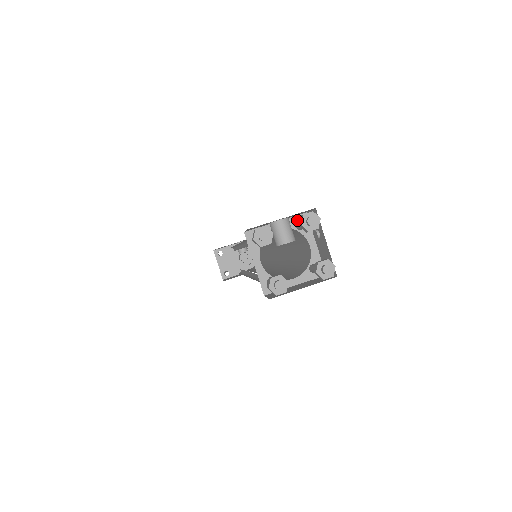
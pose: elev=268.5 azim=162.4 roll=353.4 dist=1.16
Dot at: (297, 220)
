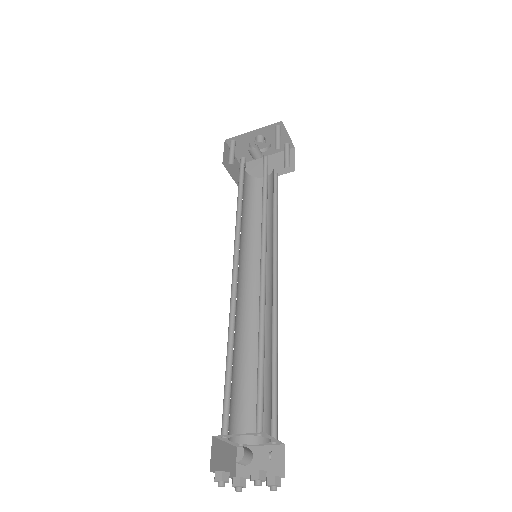
Dot at: (256, 434)
